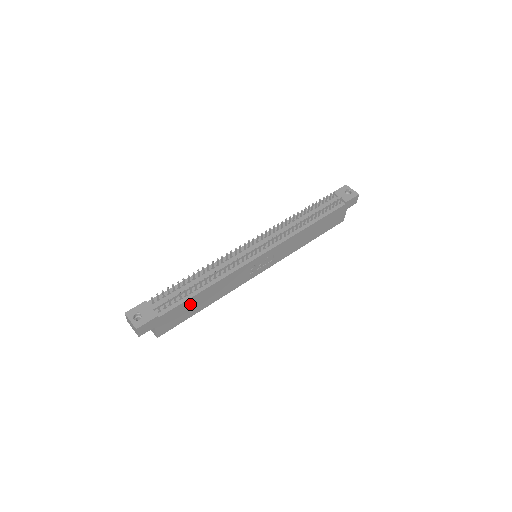
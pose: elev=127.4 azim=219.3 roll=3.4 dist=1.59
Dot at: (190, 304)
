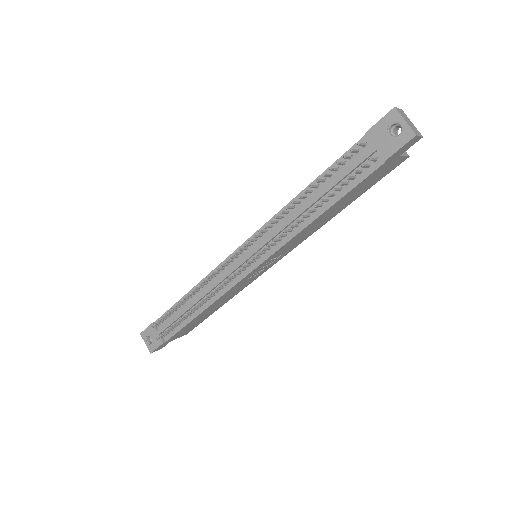
Dot at: (194, 321)
